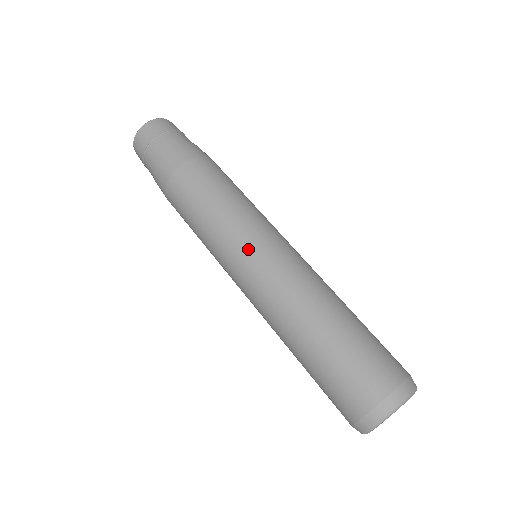
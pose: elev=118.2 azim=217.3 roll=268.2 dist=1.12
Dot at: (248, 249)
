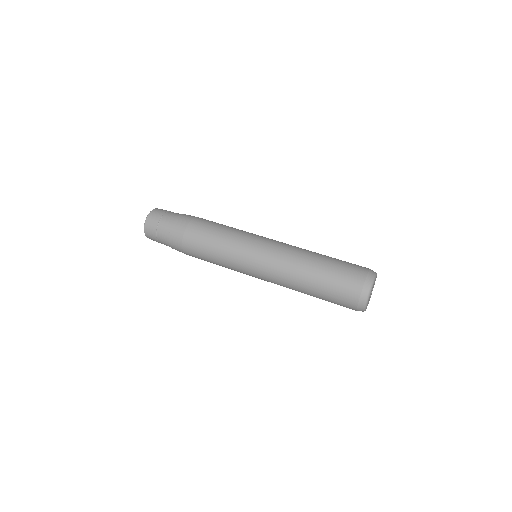
Dot at: (249, 267)
